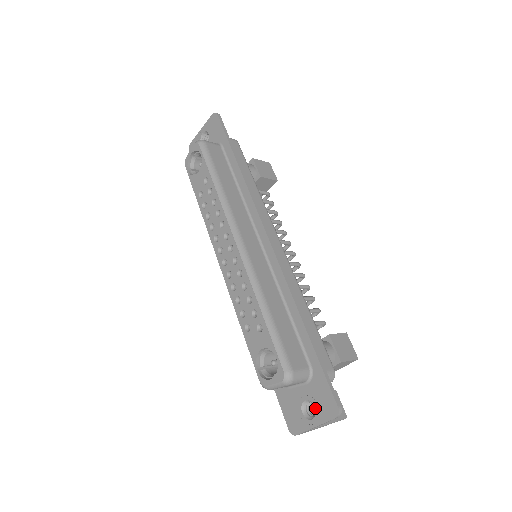
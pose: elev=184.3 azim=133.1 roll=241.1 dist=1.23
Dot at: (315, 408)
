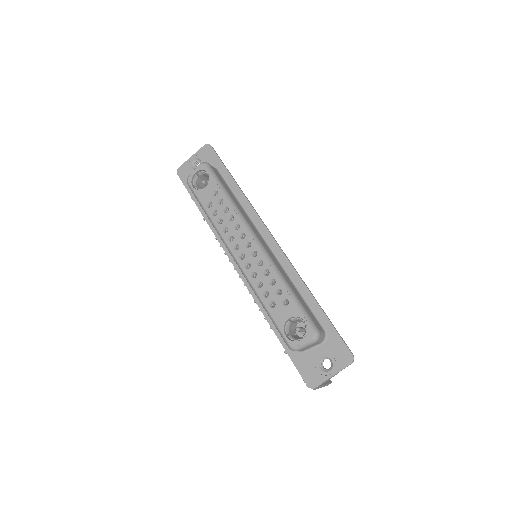
Dot at: (332, 361)
